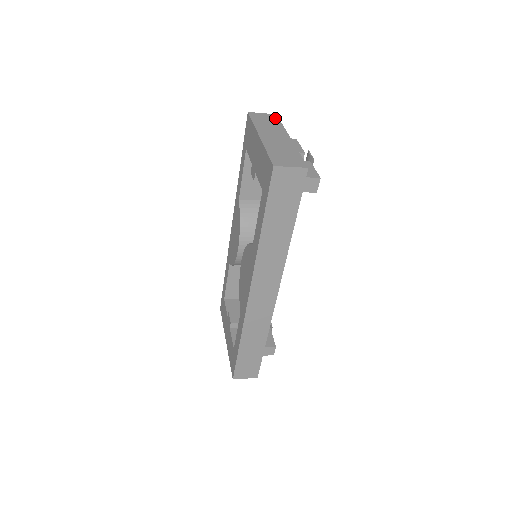
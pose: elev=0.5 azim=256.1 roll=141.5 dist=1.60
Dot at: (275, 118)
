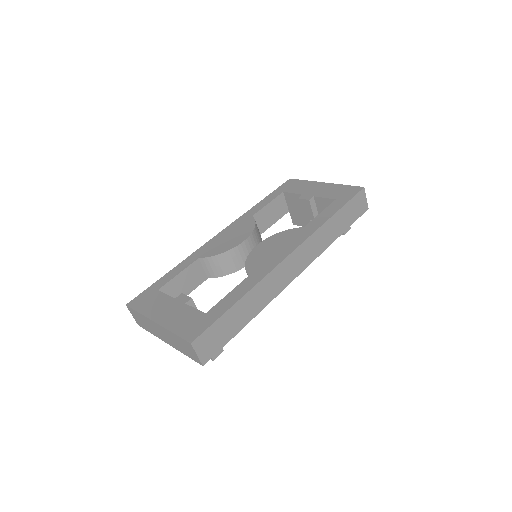
Dot at: occluded
